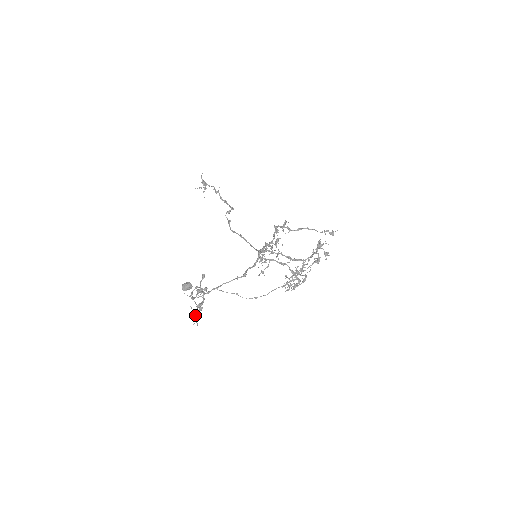
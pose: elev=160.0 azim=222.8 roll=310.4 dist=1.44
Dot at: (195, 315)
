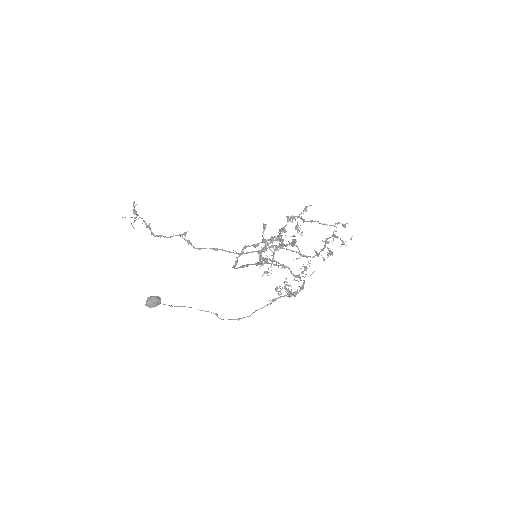
Dot at: occluded
